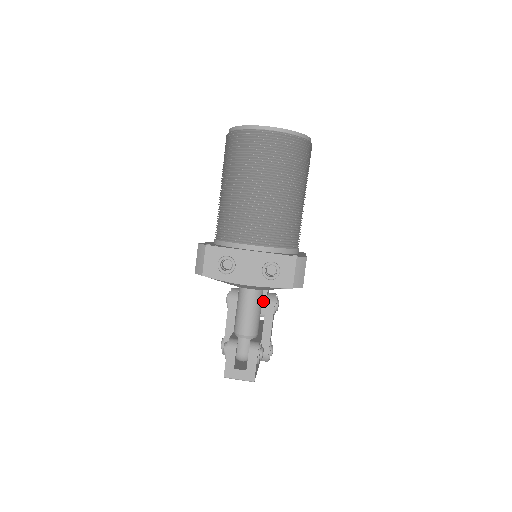
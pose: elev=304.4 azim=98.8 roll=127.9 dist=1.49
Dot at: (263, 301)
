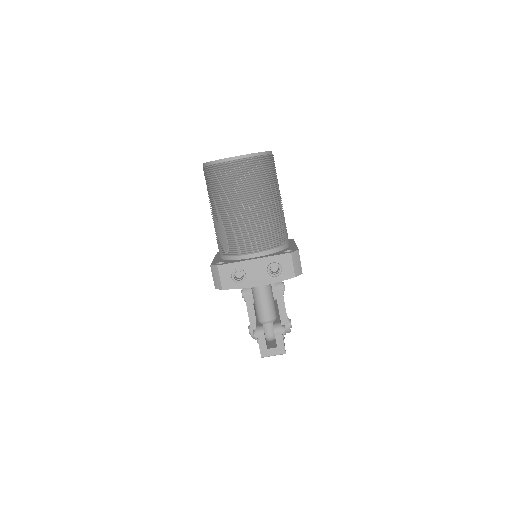
Dot at: (272, 288)
